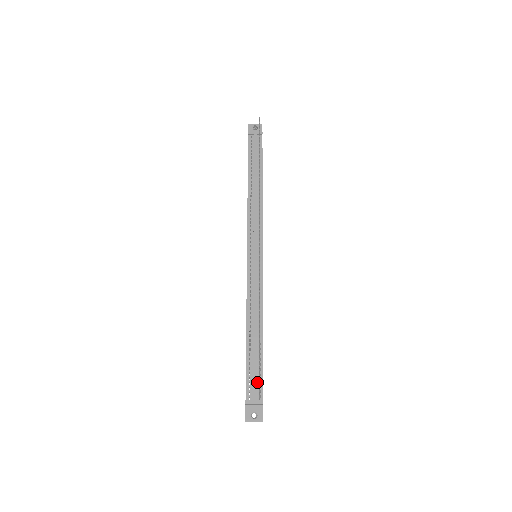
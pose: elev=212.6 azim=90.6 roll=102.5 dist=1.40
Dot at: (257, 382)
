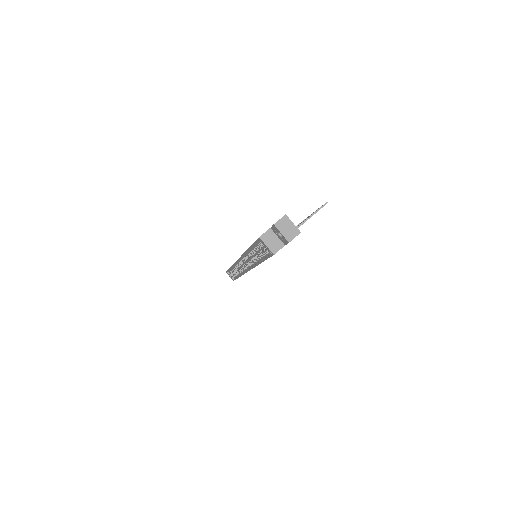
Dot at: occluded
